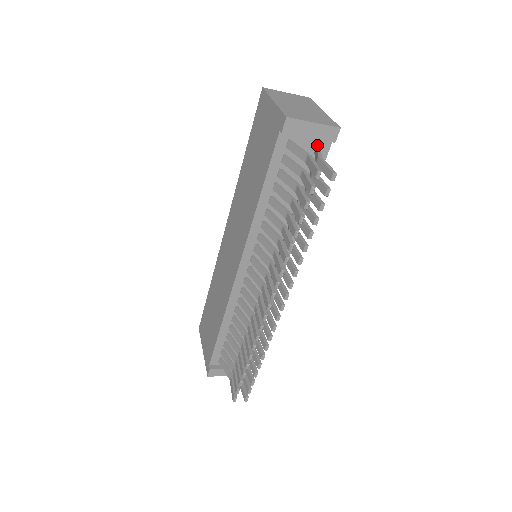
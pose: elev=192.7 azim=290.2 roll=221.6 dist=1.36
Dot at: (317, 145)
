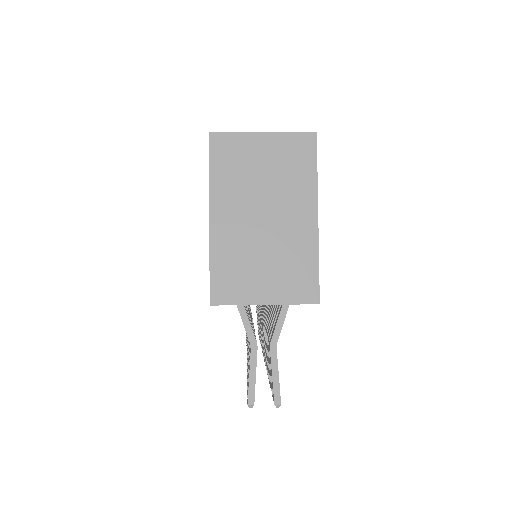
Dot at: occluded
